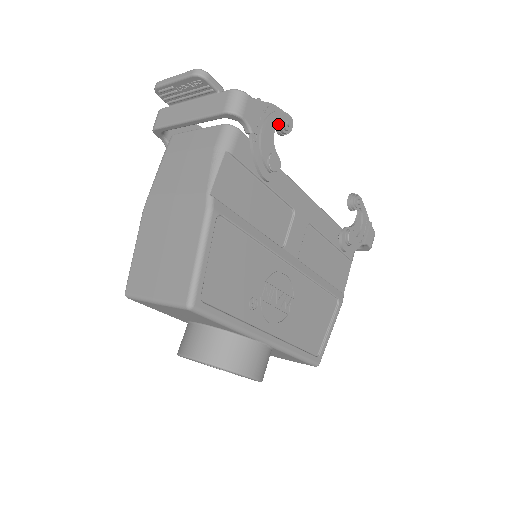
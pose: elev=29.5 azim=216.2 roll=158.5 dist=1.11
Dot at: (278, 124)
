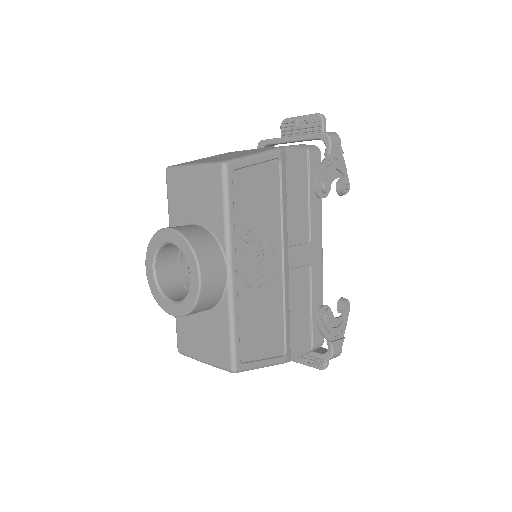
Dot at: (341, 181)
